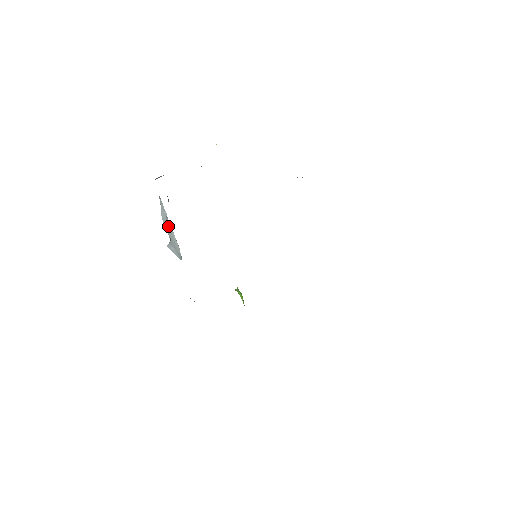
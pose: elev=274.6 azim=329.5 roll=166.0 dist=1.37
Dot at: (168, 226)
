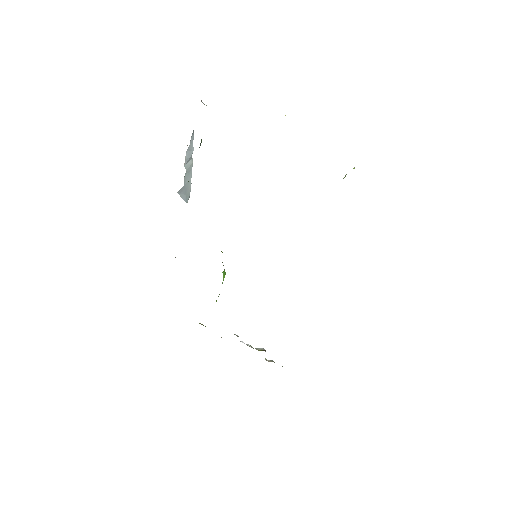
Dot at: (188, 166)
